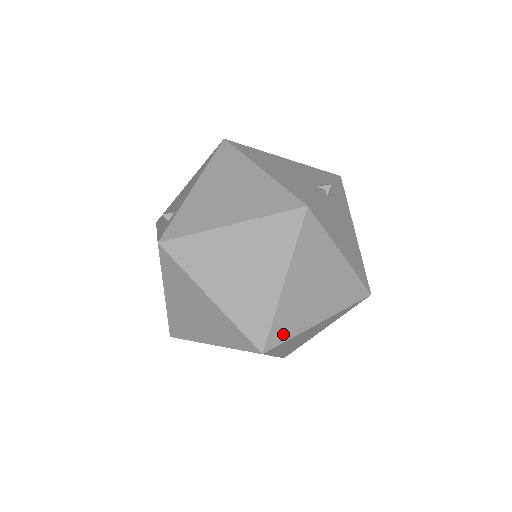
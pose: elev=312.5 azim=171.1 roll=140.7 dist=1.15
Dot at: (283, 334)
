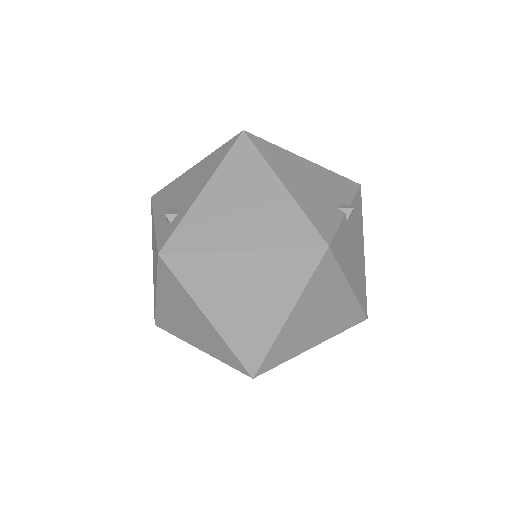
Dot at: (276, 360)
